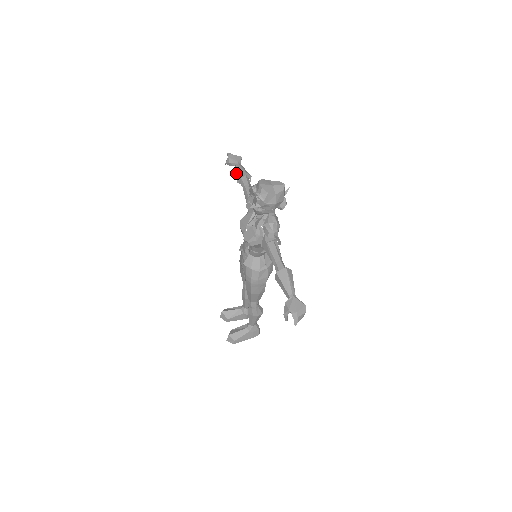
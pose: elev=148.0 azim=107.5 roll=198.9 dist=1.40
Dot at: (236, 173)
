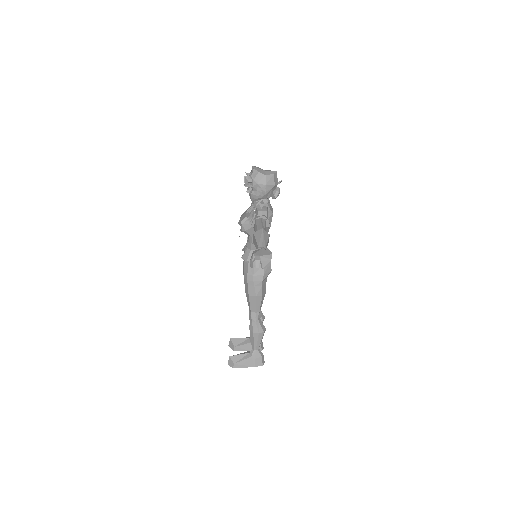
Dot at: occluded
